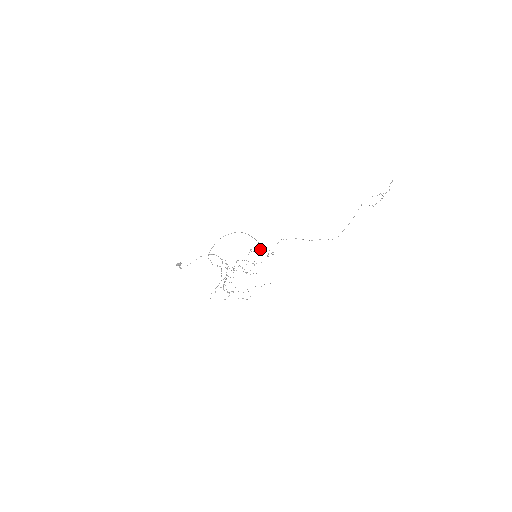
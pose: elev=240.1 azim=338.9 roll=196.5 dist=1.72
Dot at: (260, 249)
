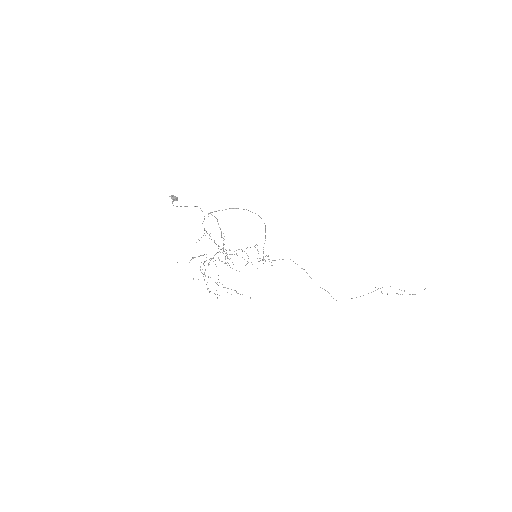
Dot at: occluded
